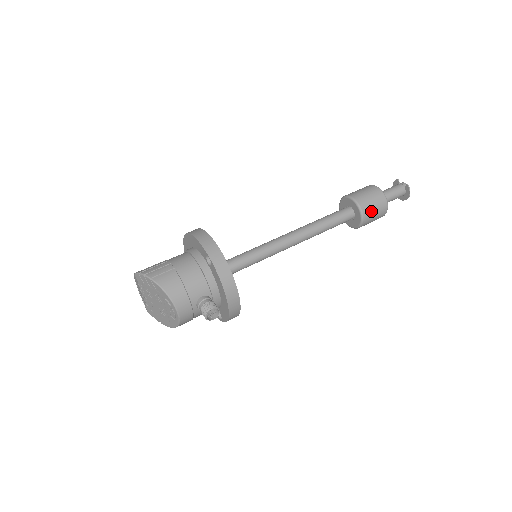
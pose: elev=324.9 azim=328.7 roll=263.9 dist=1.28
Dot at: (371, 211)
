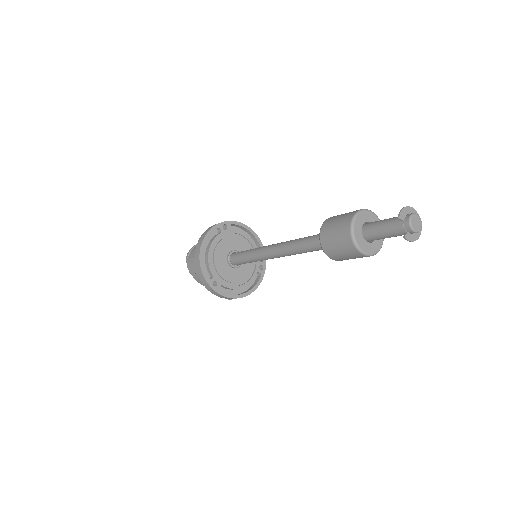
Dot at: (347, 259)
